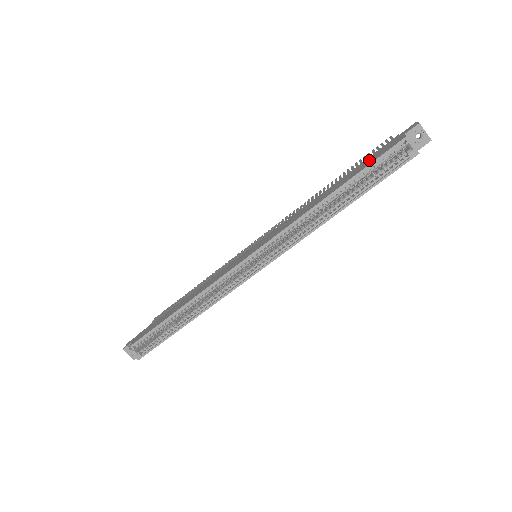
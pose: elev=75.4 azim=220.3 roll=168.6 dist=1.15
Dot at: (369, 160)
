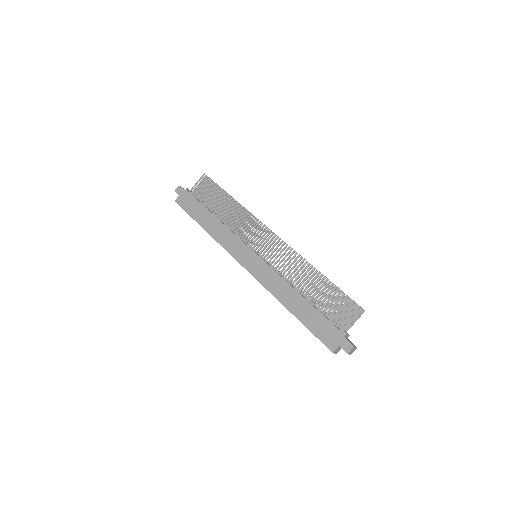
Dot at: (320, 326)
